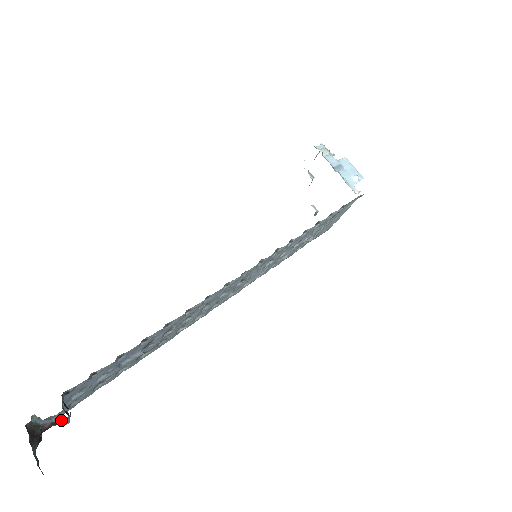
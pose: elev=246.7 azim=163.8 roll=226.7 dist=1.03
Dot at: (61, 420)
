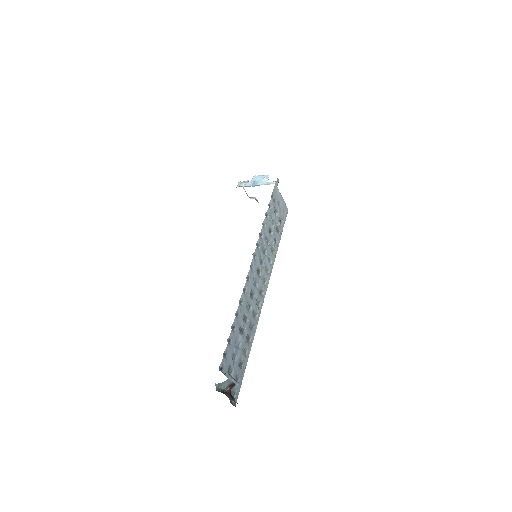
Dot at: (229, 380)
